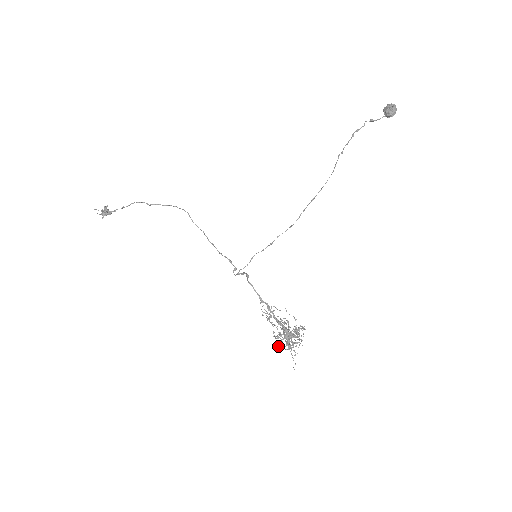
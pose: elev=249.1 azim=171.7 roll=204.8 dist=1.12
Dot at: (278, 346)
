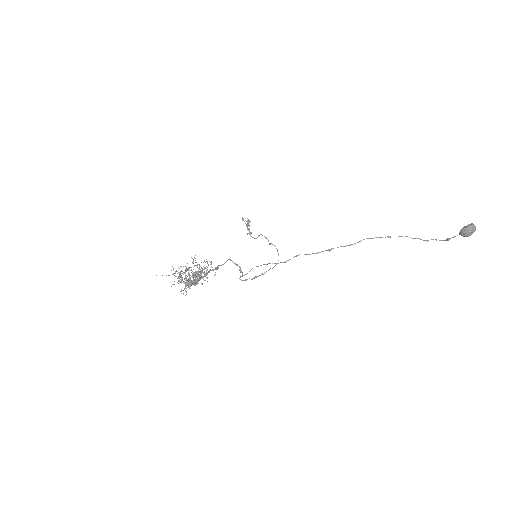
Dot at: occluded
